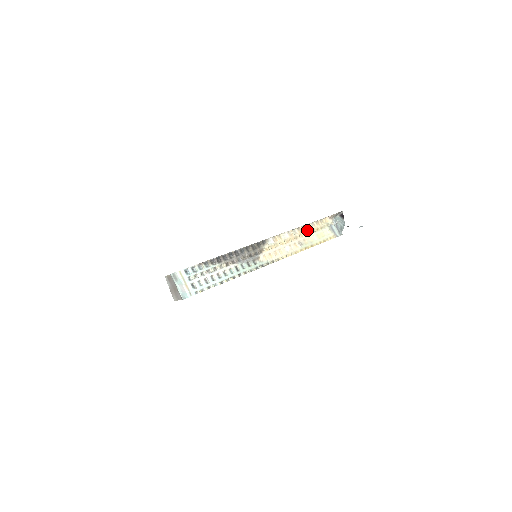
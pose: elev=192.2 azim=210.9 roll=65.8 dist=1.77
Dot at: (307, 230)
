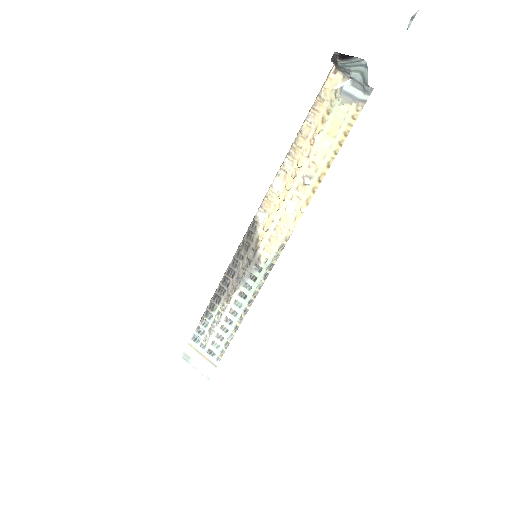
Dot at: (305, 141)
